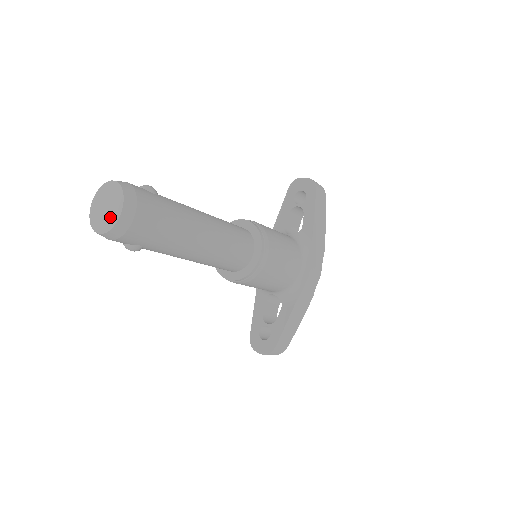
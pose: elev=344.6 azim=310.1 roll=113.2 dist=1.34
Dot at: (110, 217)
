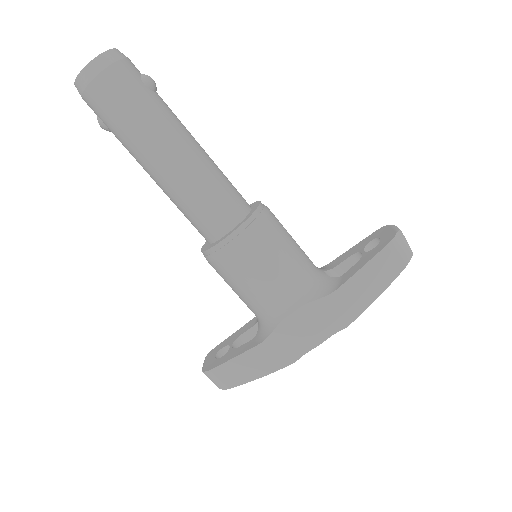
Dot at: occluded
